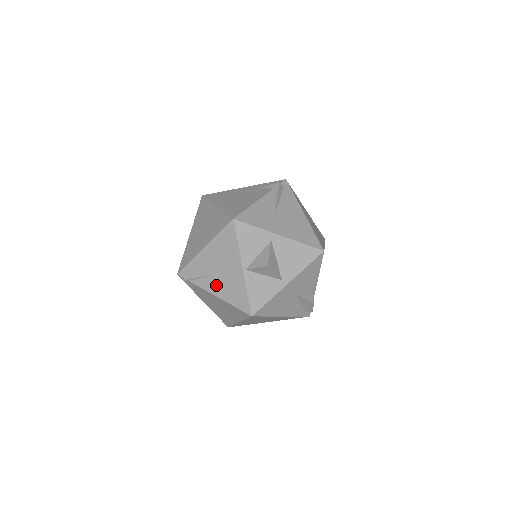
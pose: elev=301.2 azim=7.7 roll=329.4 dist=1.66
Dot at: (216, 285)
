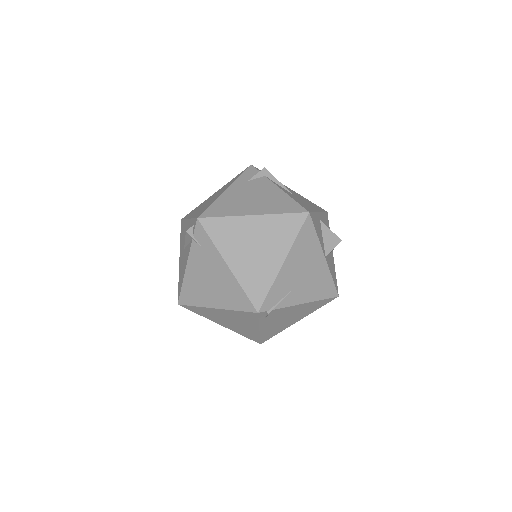
Dot at: (303, 292)
